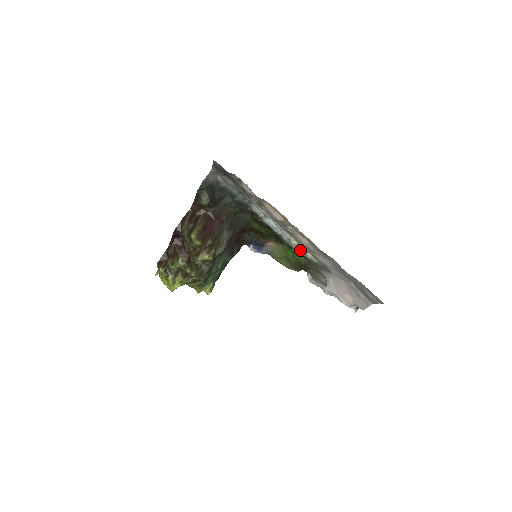
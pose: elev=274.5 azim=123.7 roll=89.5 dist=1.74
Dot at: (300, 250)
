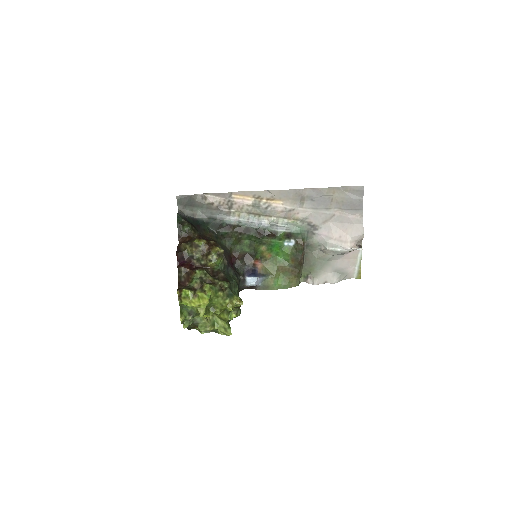
Dot at: (283, 228)
